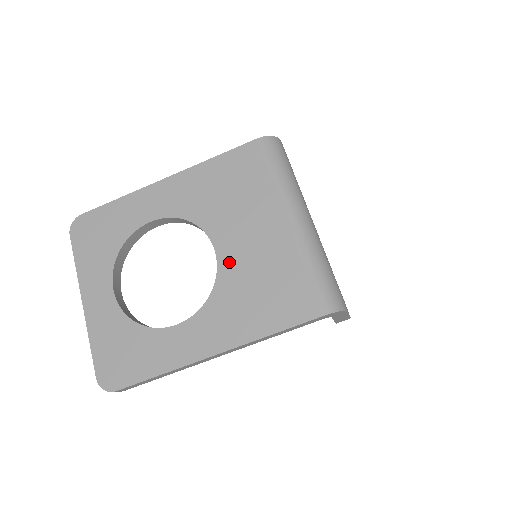
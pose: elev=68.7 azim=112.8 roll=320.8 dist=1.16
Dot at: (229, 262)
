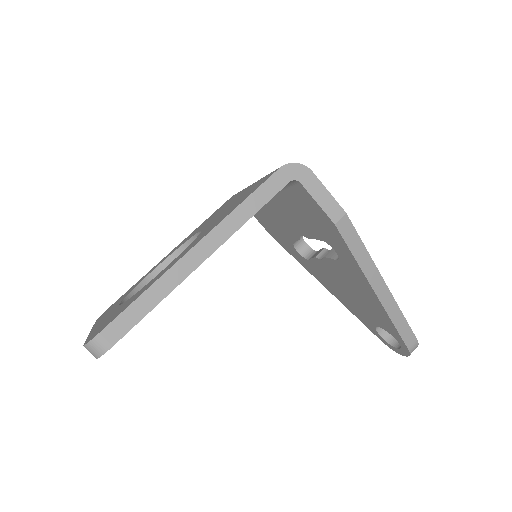
Dot at: (210, 223)
